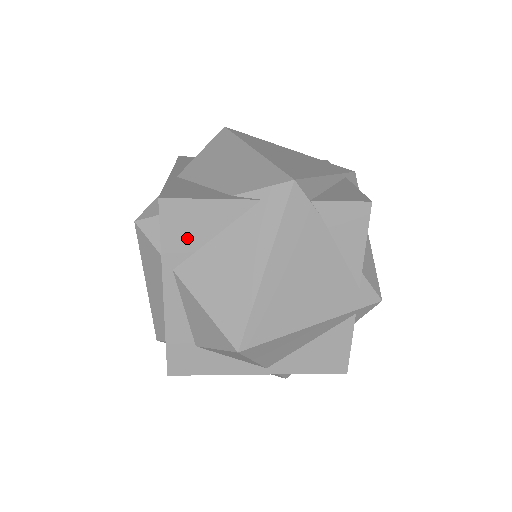
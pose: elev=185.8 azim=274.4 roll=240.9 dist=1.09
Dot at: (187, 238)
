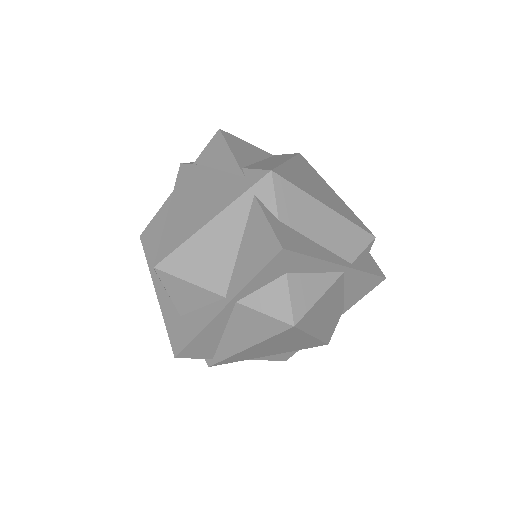
Dot at: (155, 245)
